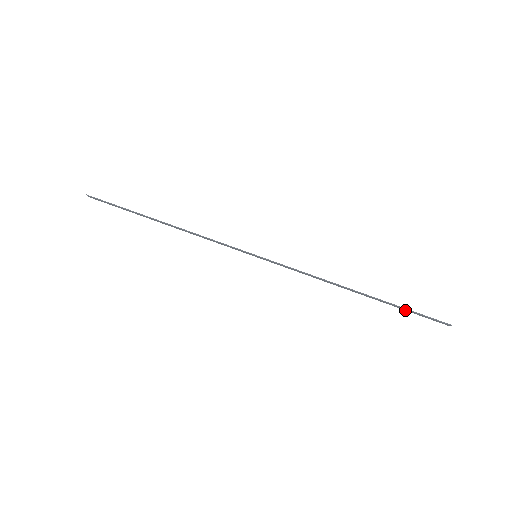
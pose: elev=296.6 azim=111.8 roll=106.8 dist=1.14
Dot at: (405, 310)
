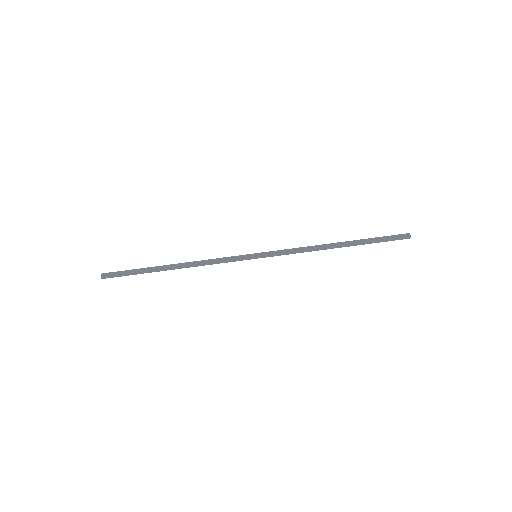
Dot at: (376, 238)
